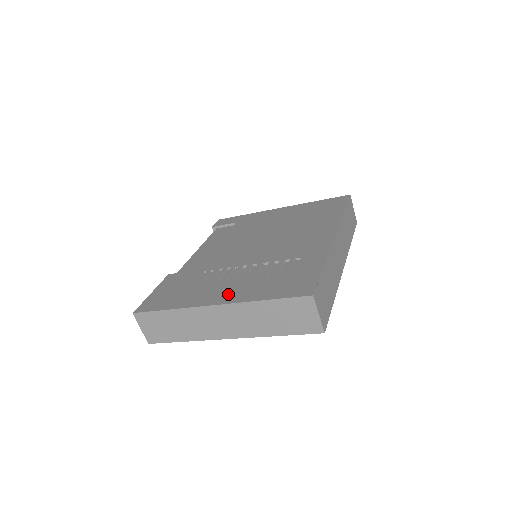
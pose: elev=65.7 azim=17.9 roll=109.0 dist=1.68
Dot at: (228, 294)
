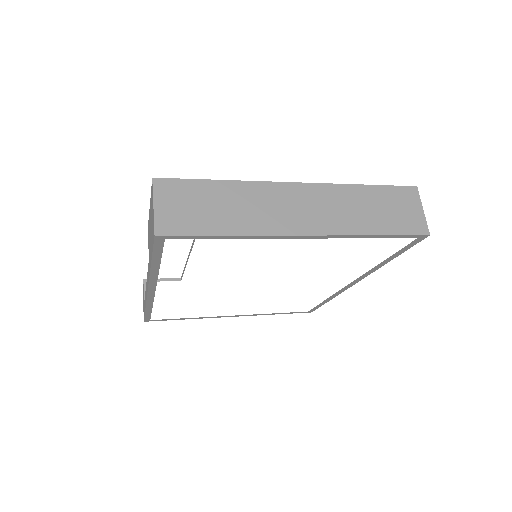
Dot at: occluded
